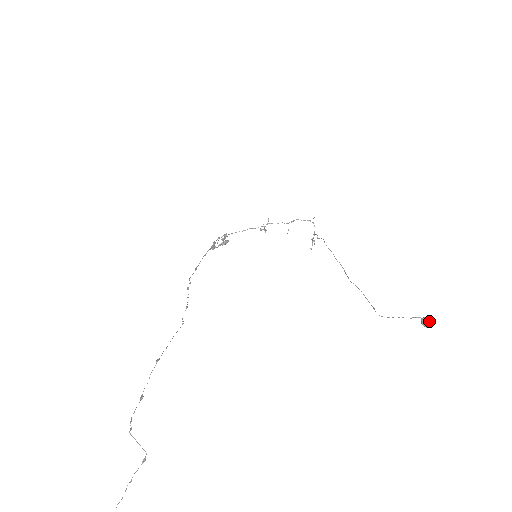
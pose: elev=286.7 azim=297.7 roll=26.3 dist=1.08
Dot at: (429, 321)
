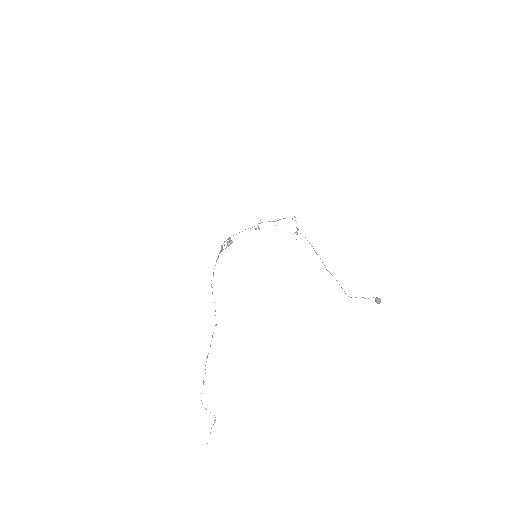
Dot at: (380, 300)
